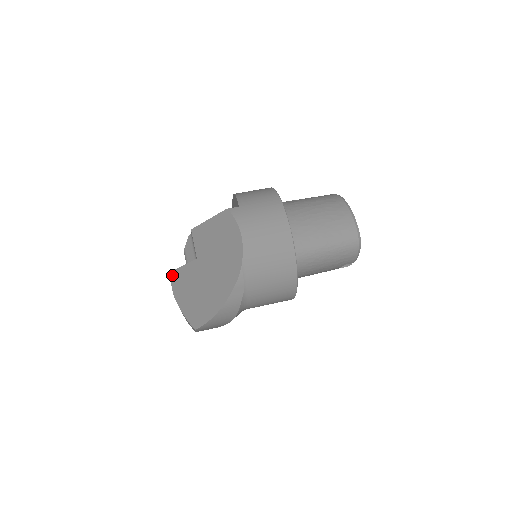
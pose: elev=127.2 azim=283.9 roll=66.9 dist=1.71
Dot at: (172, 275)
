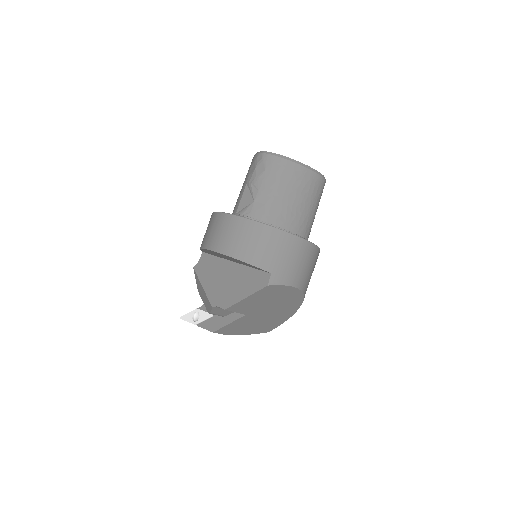
Dot at: (219, 332)
